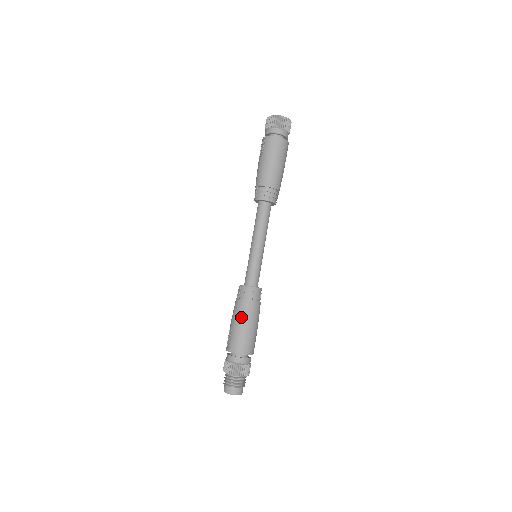
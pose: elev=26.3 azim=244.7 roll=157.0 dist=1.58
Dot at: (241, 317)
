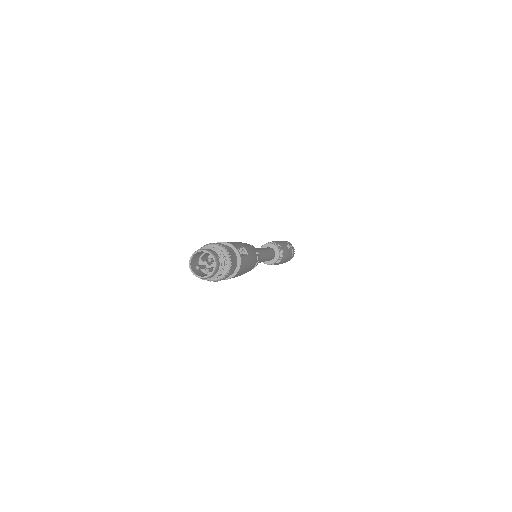
Dot at: occluded
